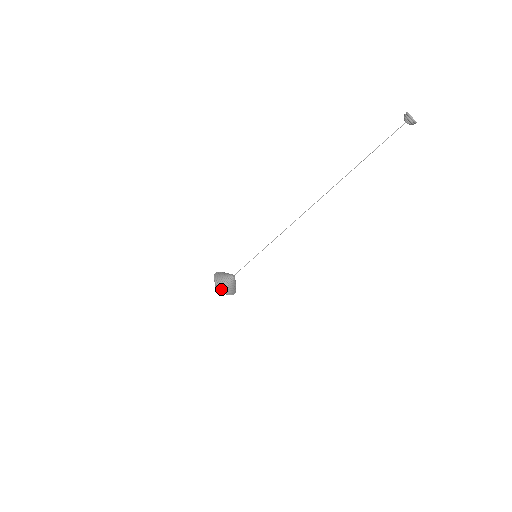
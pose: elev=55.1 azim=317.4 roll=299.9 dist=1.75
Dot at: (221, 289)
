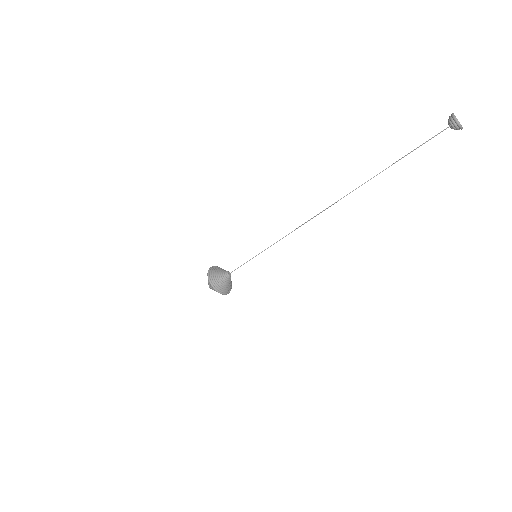
Dot at: (212, 285)
